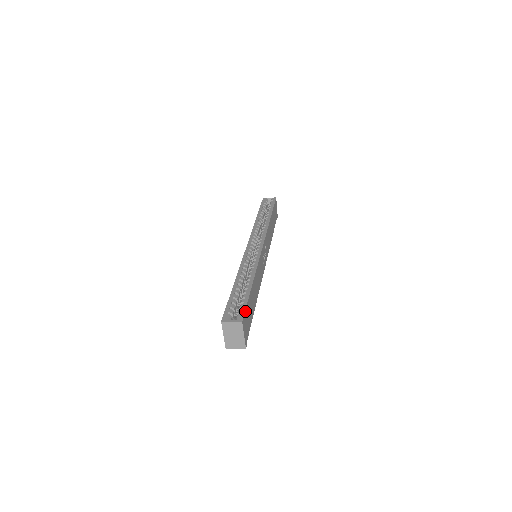
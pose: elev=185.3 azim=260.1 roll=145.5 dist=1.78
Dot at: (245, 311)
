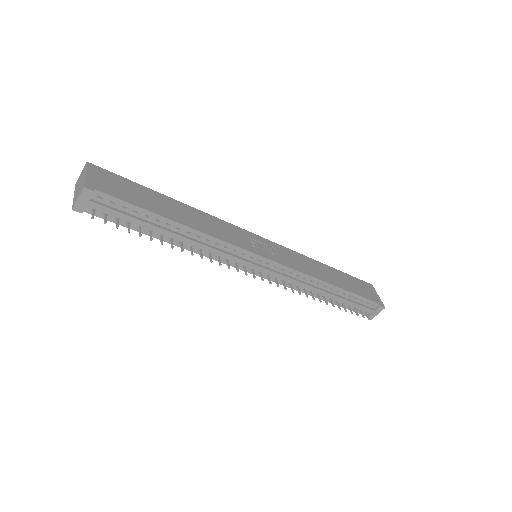
Dot at: (111, 173)
